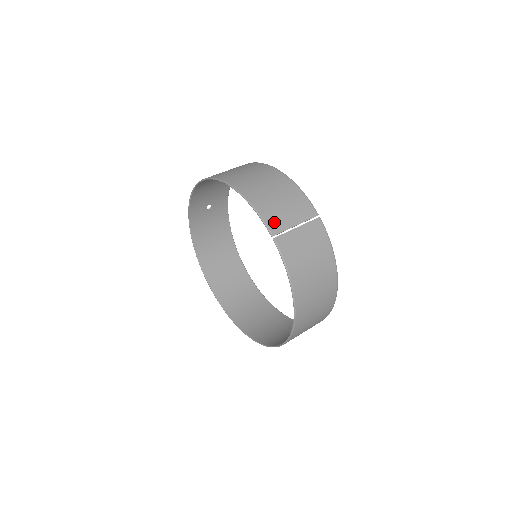
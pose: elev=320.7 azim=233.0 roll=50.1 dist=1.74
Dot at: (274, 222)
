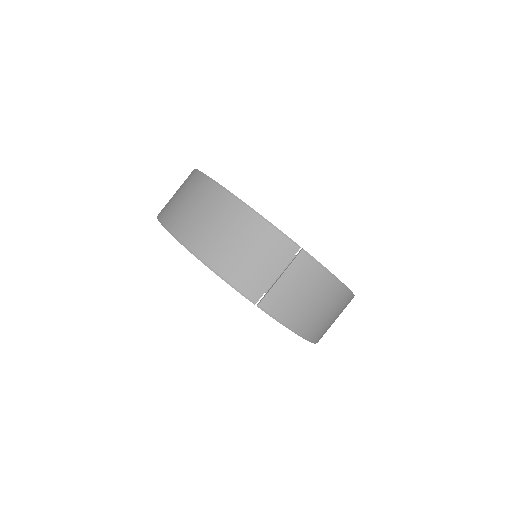
Dot at: (251, 287)
